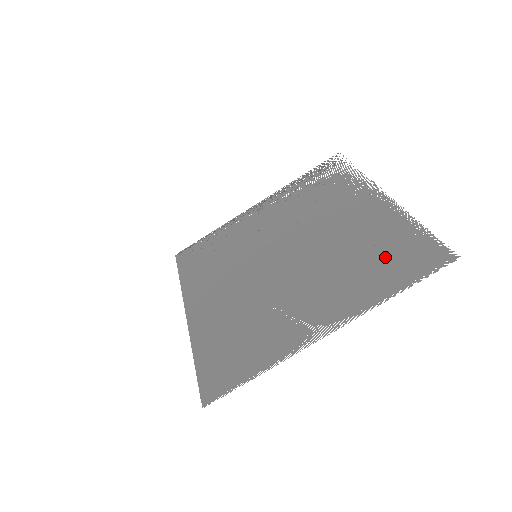
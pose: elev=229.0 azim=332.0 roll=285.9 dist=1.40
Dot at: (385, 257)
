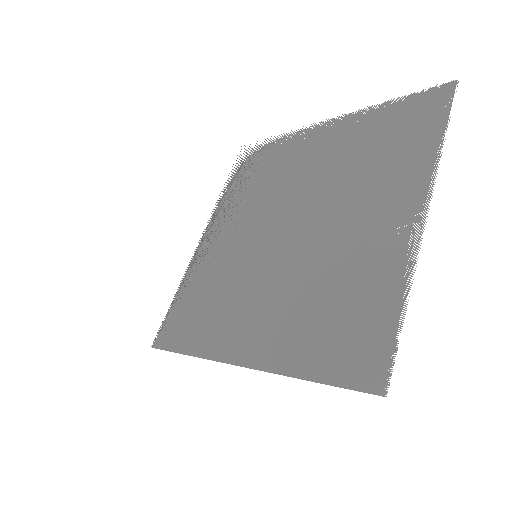
Dot at: (393, 136)
